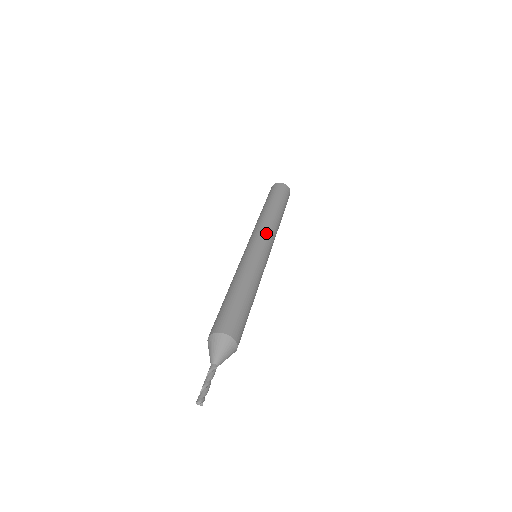
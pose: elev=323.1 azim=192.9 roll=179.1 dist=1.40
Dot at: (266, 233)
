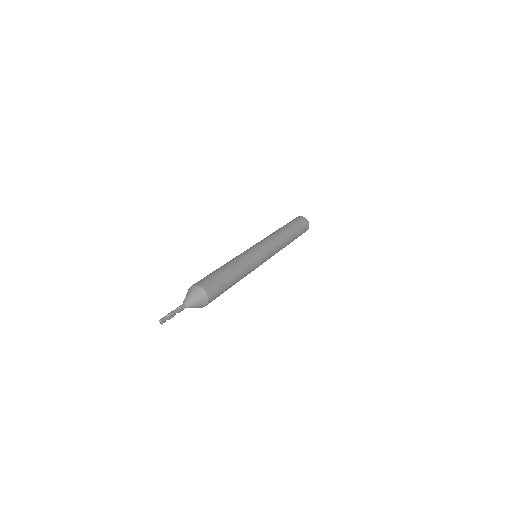
Dot at: (274, 247)
